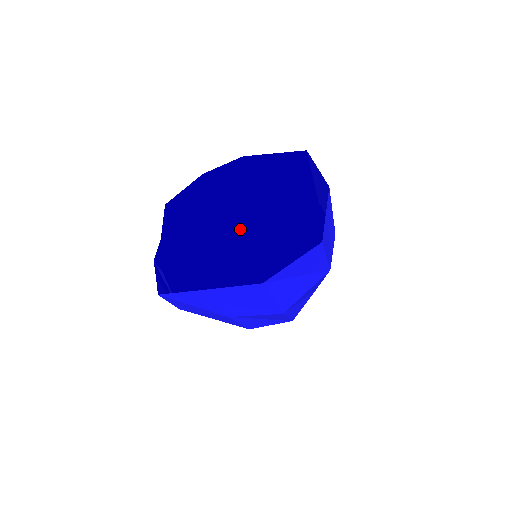
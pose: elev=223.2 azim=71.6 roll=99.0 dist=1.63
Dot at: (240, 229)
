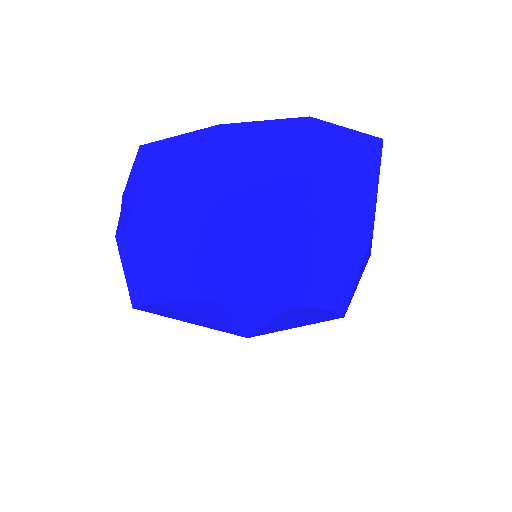
Dot at: occluded
